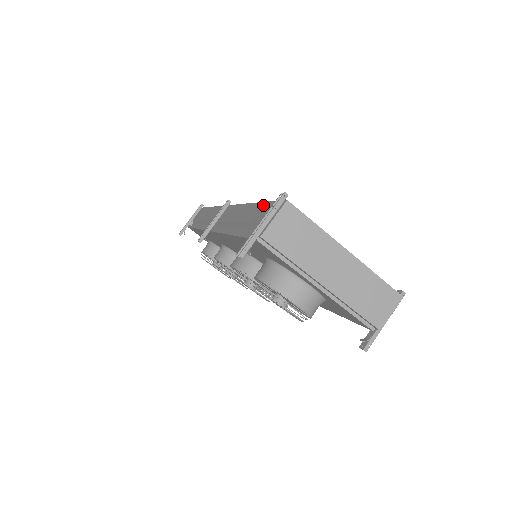
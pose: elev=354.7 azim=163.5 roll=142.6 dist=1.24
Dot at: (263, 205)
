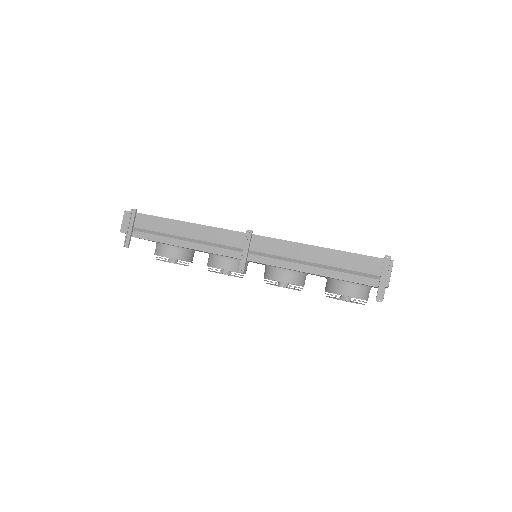
Dot at: (353, 256)
